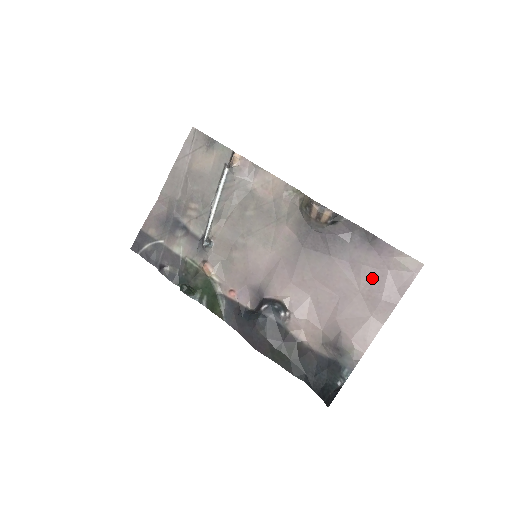
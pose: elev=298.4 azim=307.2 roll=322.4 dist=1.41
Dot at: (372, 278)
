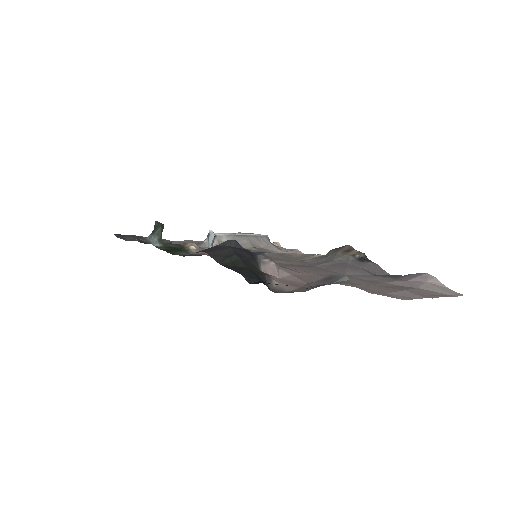
Dot at: (394, 286)
